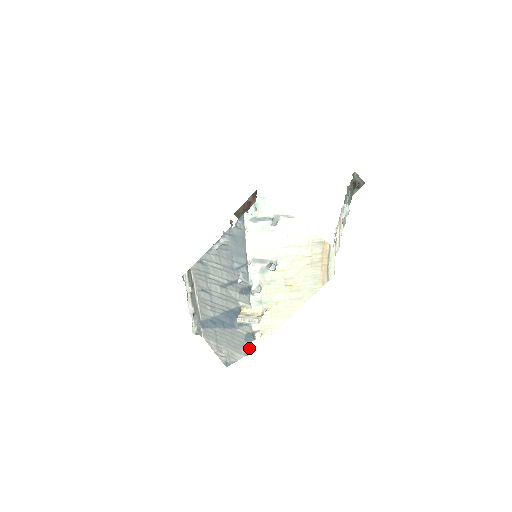
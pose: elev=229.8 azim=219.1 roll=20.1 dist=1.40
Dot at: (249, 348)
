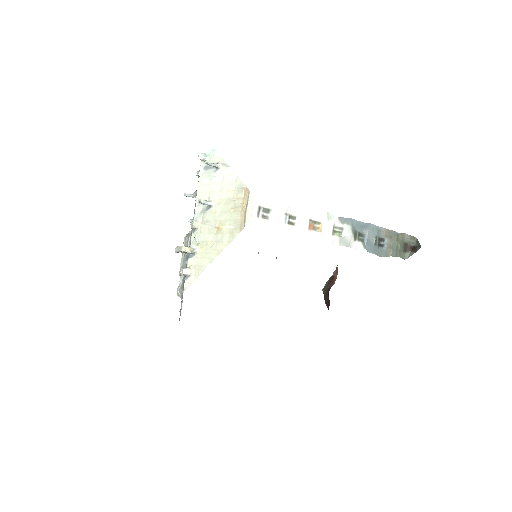
Dot at: (183, 289)
